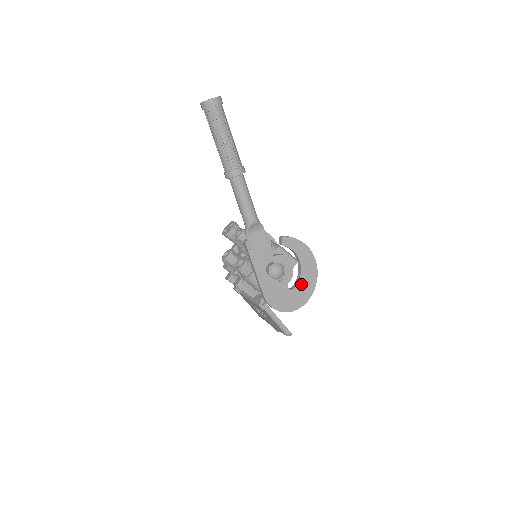
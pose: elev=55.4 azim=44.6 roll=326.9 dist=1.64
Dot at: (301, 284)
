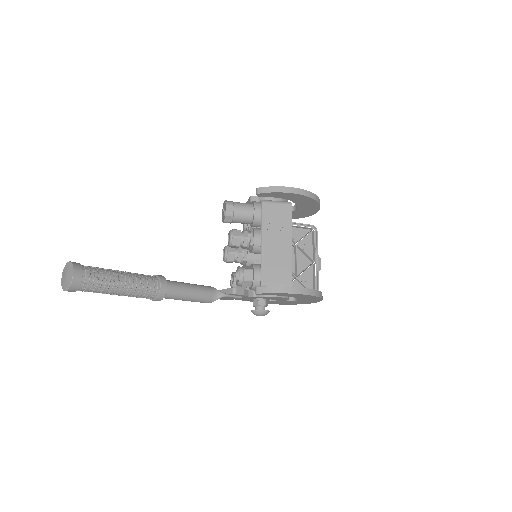
Dot at: (303, 300)
